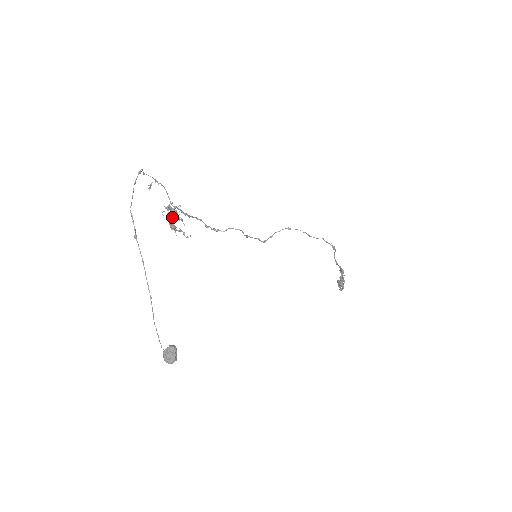
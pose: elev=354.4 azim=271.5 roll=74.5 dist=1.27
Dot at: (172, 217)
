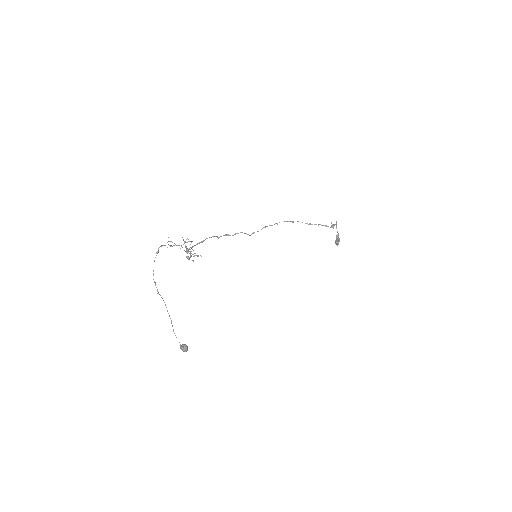
Dot at: occluded
